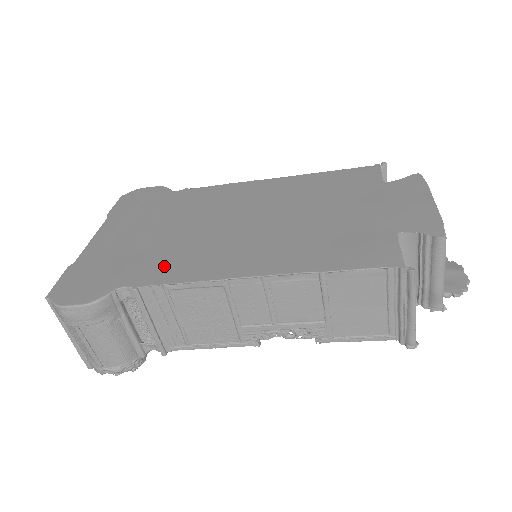
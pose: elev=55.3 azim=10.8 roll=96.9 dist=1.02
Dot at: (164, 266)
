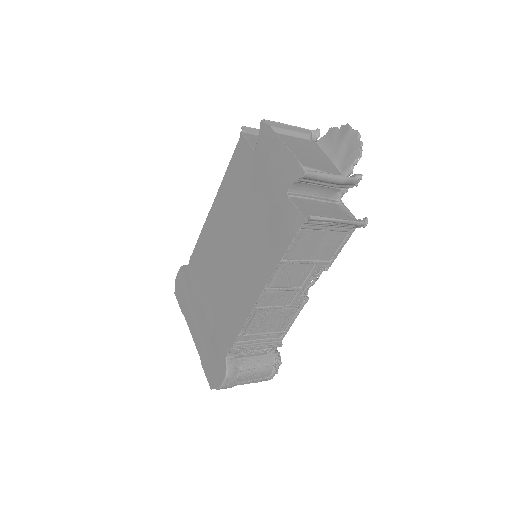
Dot at: (228, 325)
